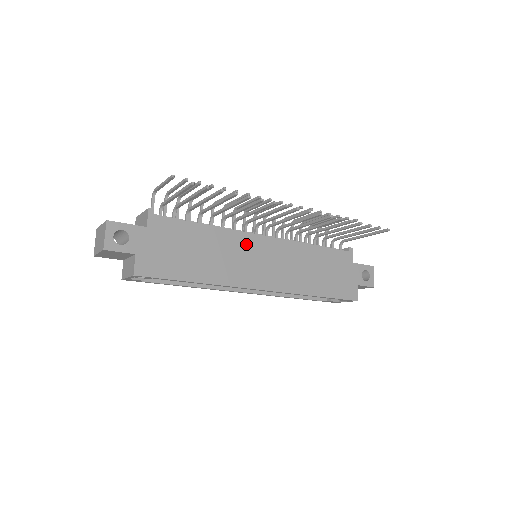
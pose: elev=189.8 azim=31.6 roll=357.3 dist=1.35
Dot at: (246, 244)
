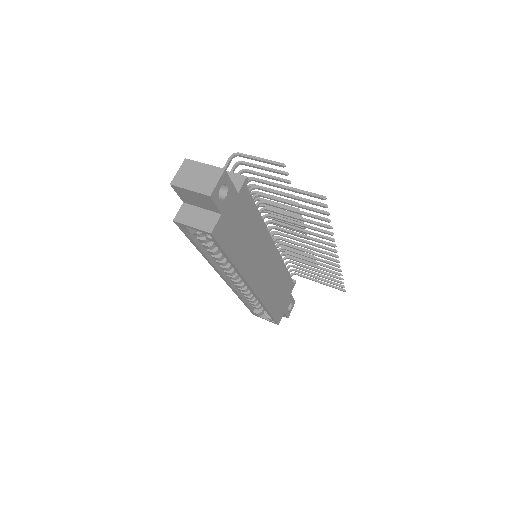
Dot at: (266, 246)
